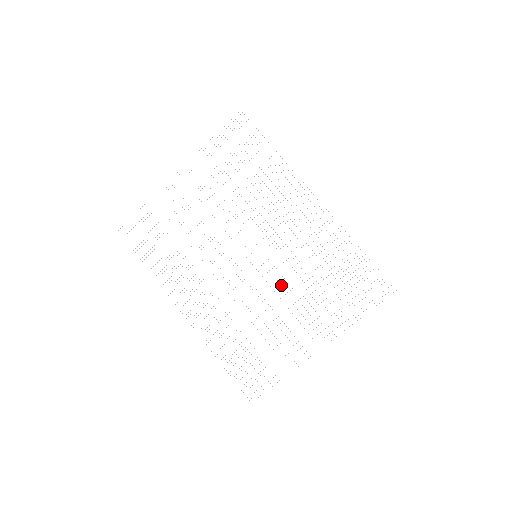
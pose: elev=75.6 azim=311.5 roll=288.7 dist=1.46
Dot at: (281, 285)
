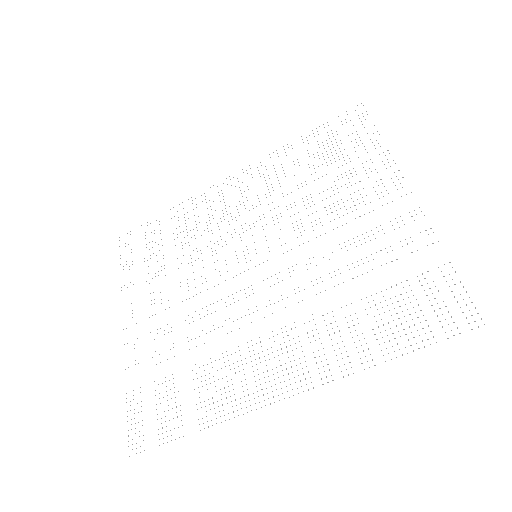
Dot at: occluded
